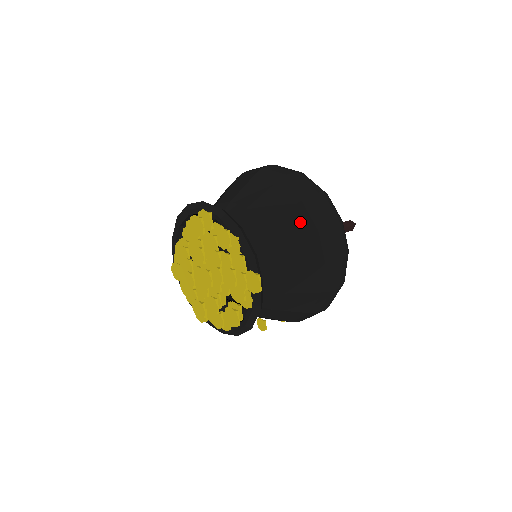
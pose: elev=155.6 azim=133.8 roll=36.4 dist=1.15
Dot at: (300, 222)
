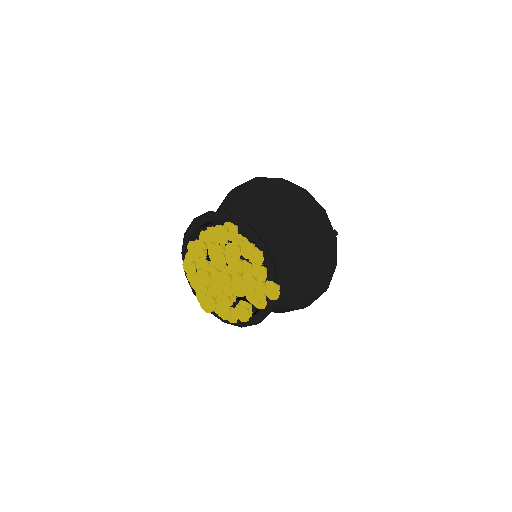
Dot at: (307, 238)
